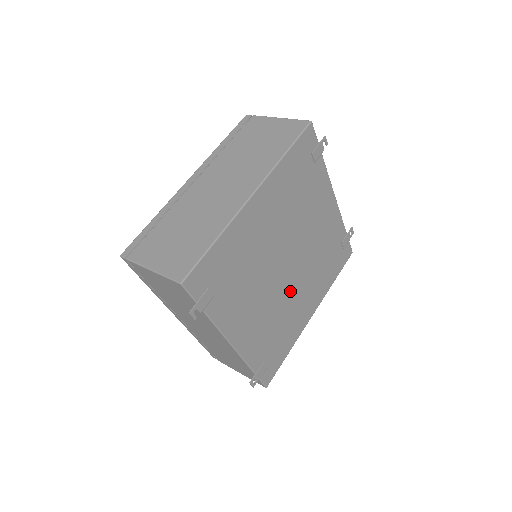
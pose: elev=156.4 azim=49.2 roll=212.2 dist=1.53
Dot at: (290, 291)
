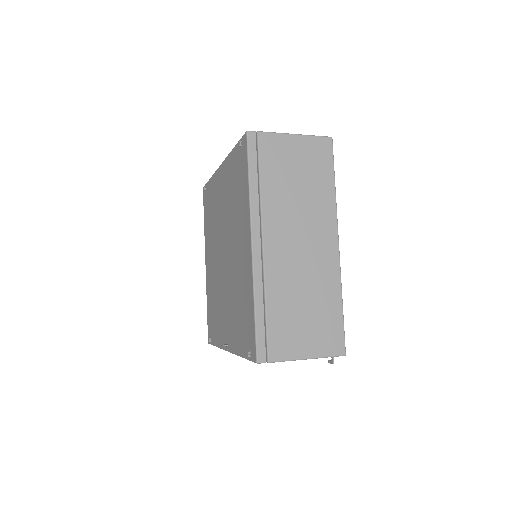
Dot at: occluded
